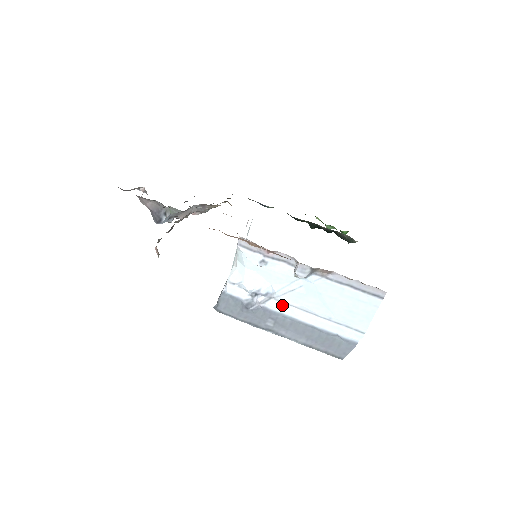
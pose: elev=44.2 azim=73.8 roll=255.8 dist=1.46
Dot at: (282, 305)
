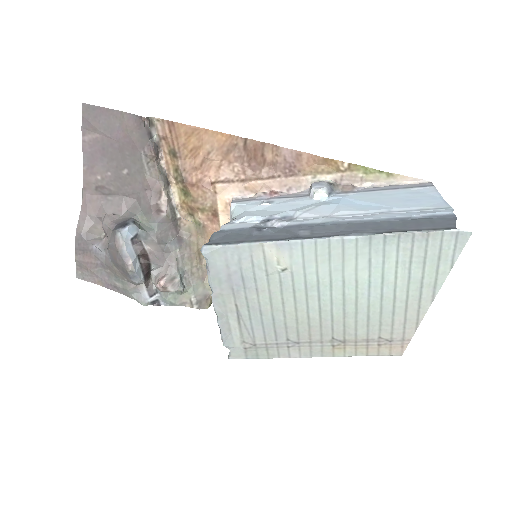
Dot at: (312, 219)
